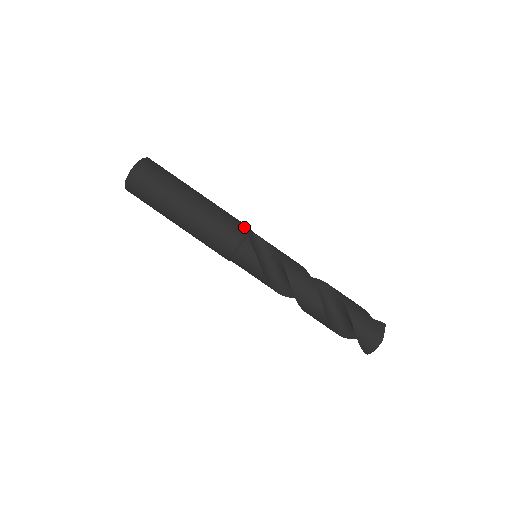
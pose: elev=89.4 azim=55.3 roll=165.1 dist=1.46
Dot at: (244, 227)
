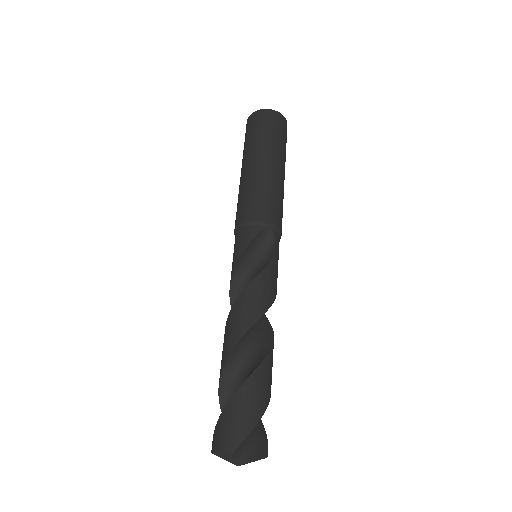
Dot at: (274, 219)
